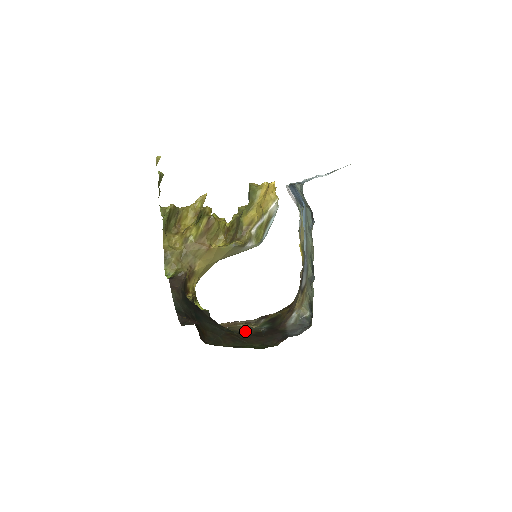
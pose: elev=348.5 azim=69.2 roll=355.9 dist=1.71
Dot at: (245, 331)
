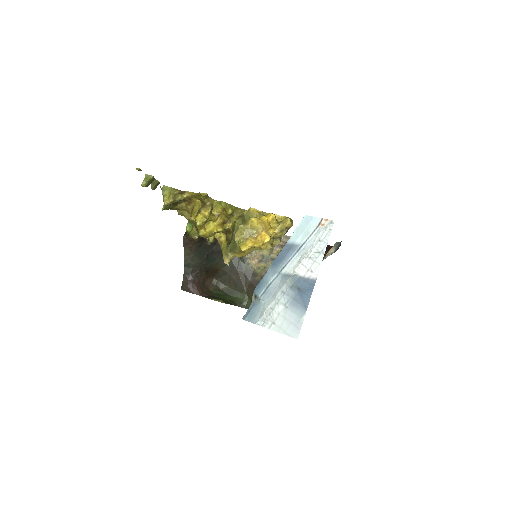
Dot at: (256, 271)
